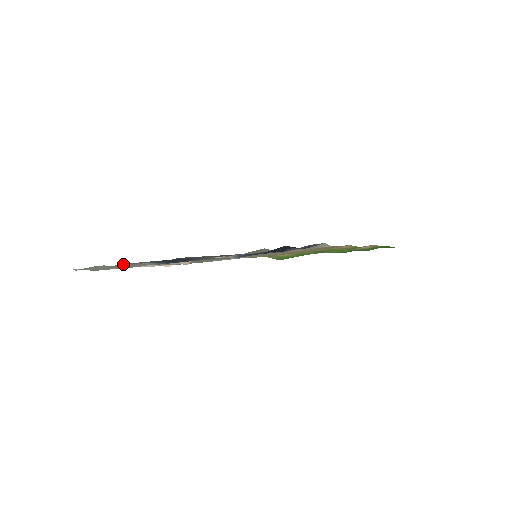
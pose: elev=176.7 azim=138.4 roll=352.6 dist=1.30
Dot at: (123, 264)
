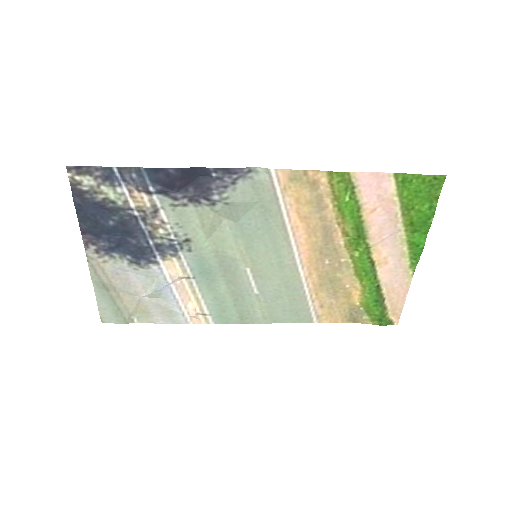
Dot at: (91, 261)
